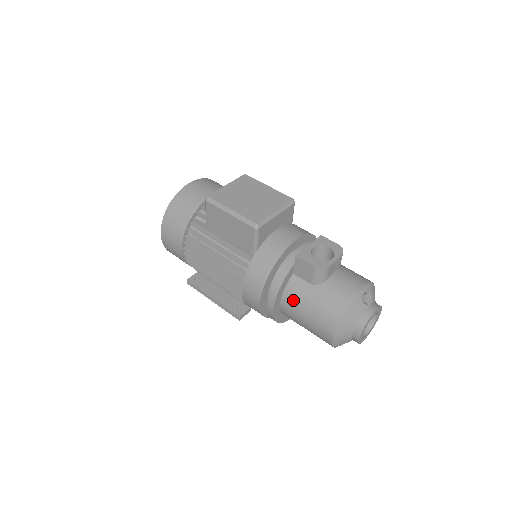
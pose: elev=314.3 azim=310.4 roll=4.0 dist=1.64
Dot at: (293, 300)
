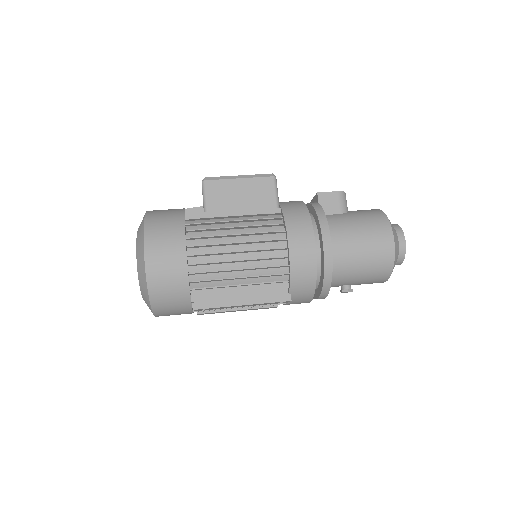
Dot at: (339, 229)
